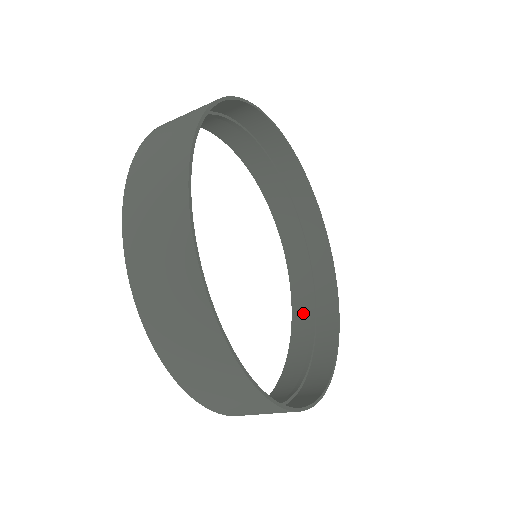
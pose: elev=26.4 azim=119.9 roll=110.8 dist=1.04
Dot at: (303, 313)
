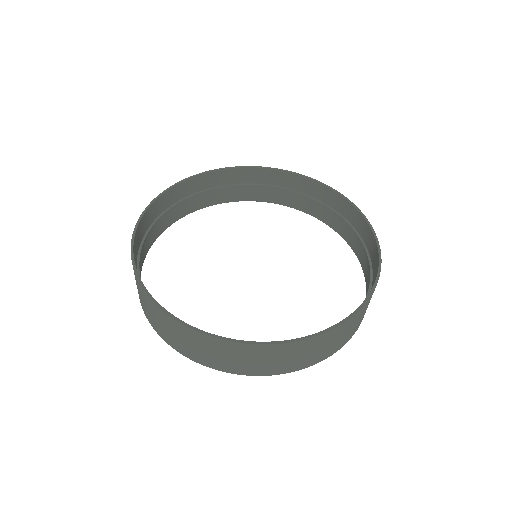
Dot at: (344, 229)
